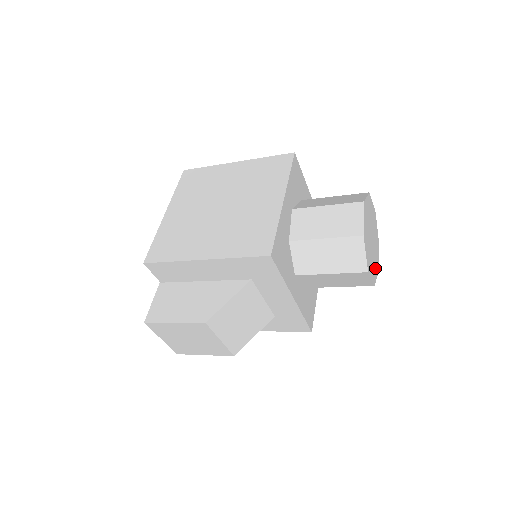
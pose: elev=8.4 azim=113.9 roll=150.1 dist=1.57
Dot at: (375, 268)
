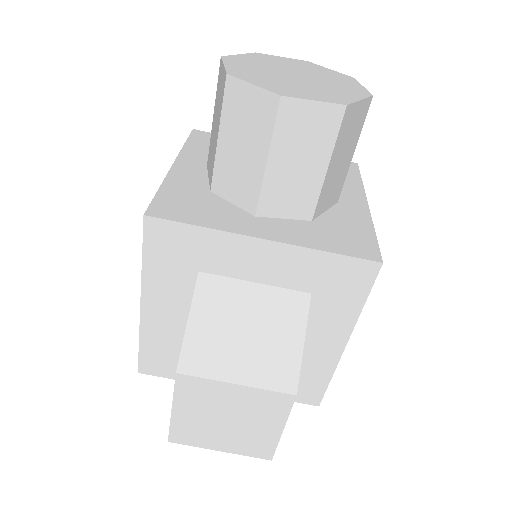
Dot at: (342, 94)
